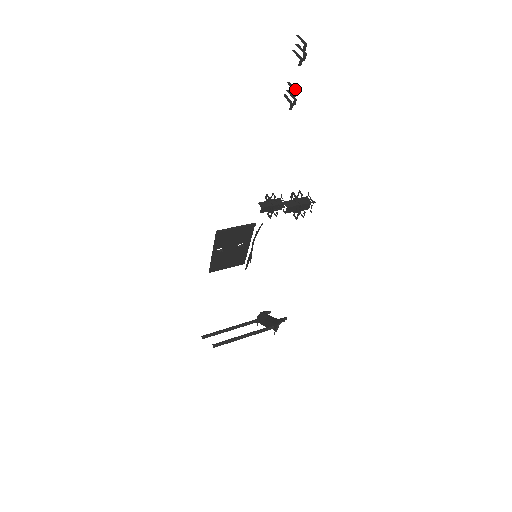
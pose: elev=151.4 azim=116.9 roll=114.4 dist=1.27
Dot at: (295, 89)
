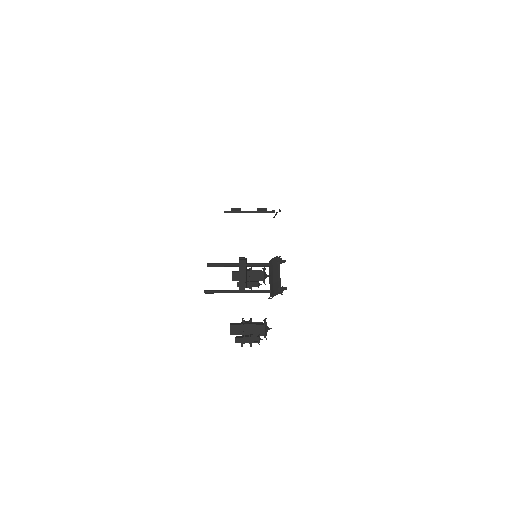
Dot at: (245, 280)
